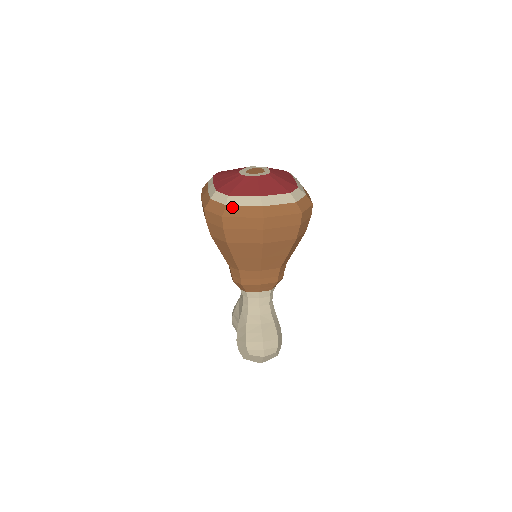
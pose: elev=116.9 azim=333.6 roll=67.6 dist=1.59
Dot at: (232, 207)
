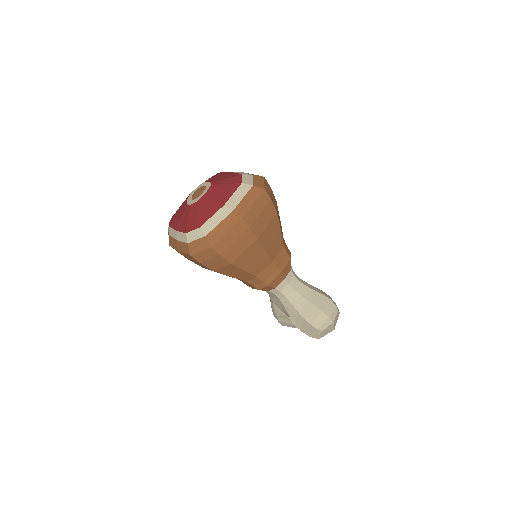
Dot at: (211, 233)
